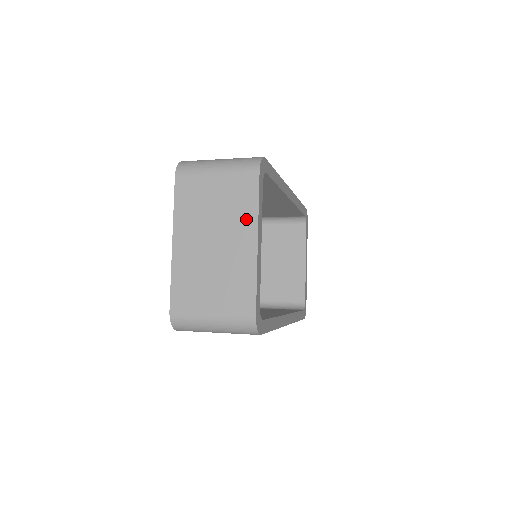
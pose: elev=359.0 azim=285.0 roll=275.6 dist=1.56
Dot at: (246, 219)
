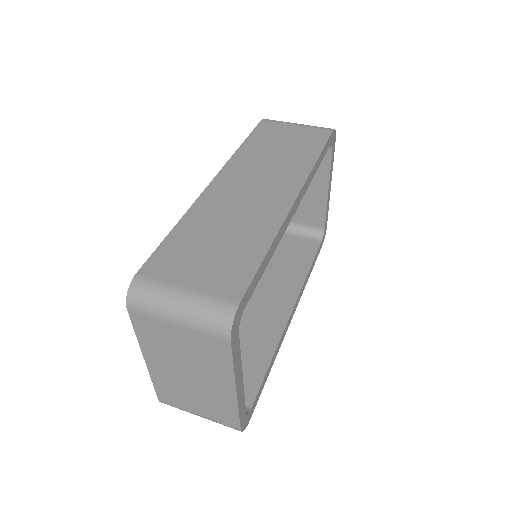
Dot at: (221, 372)
